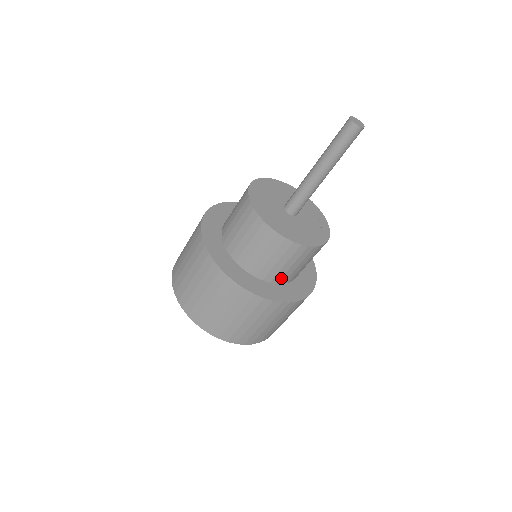
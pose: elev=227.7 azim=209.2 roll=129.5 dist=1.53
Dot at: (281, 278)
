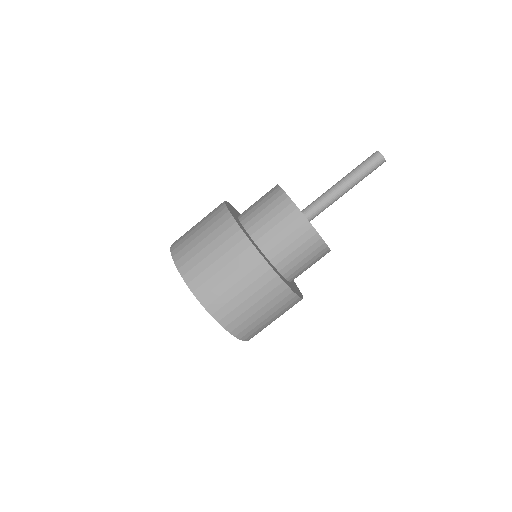
Dot at: (261, 237)
